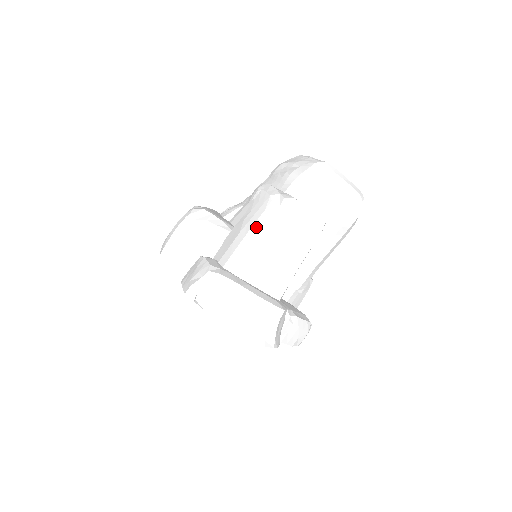
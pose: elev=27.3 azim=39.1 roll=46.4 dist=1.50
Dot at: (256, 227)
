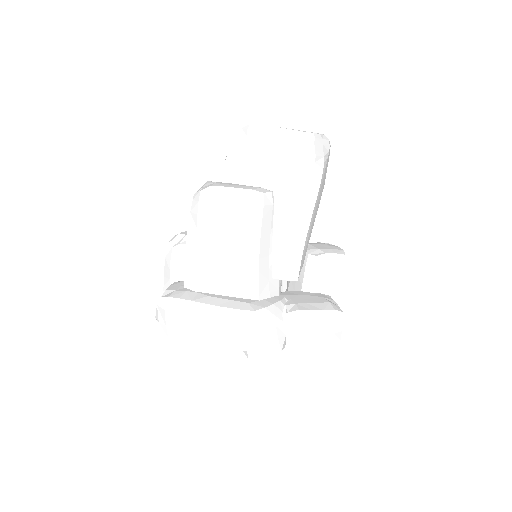
Dot at: (189, 234)
